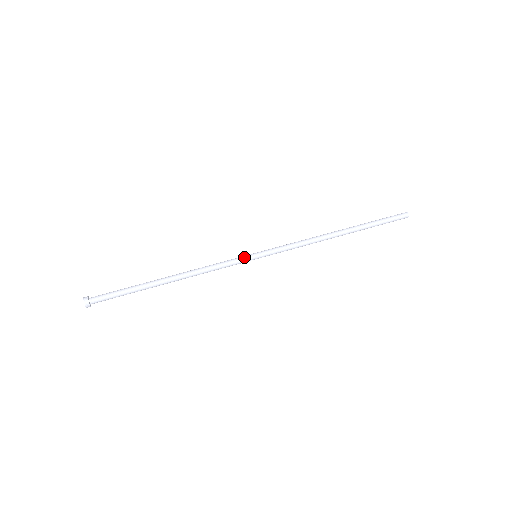
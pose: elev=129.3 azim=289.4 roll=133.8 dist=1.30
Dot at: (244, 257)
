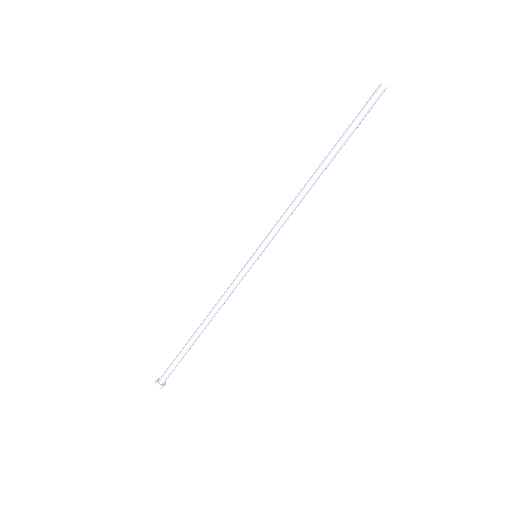
Dot at: (248, 268)
